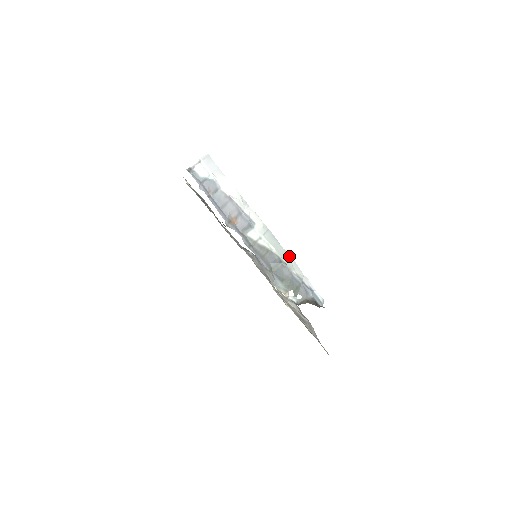
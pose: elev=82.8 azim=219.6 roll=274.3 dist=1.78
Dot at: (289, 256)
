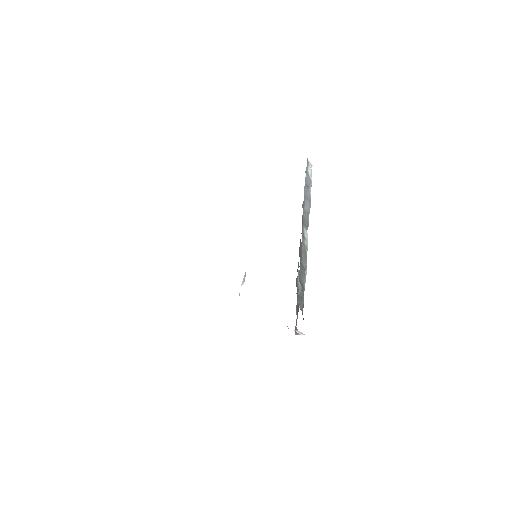
Dot at: occluded
